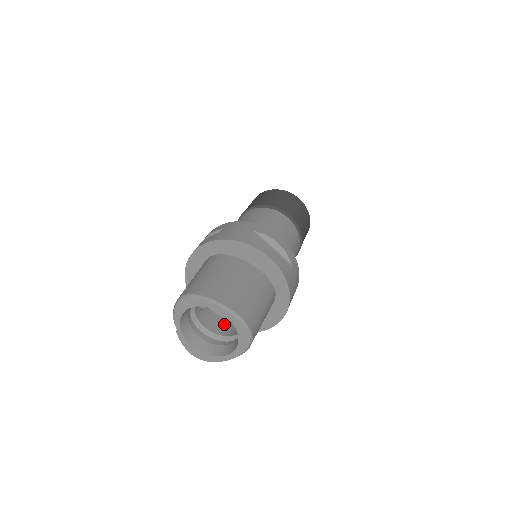
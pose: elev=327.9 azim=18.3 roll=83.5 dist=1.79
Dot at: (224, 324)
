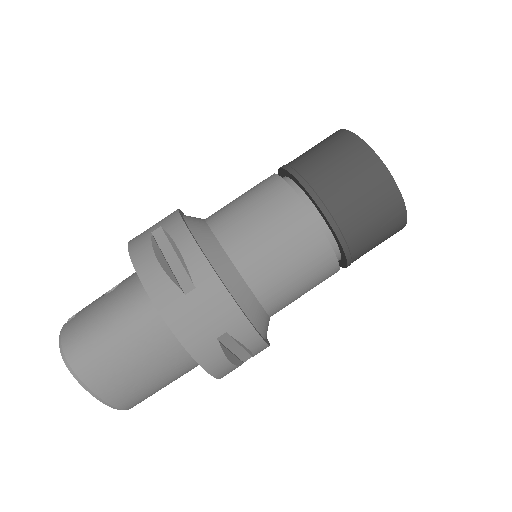
Dot at: occluded
